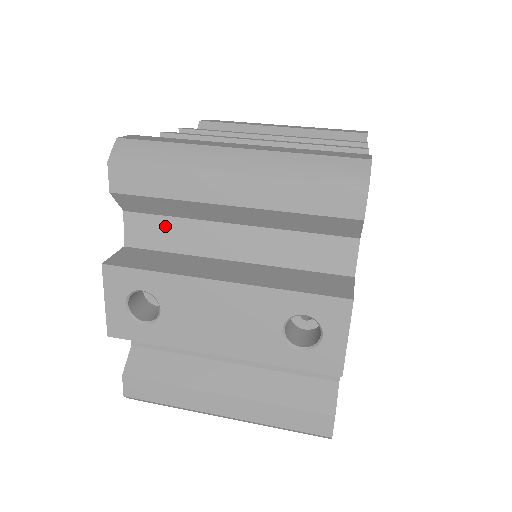
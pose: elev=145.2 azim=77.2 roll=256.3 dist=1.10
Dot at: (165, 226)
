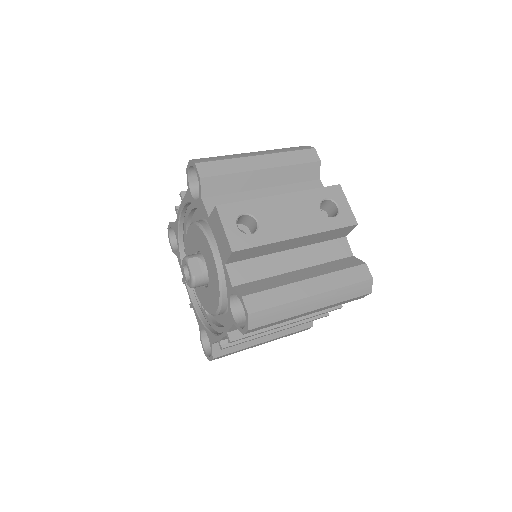
Dot at: (229, 199)
